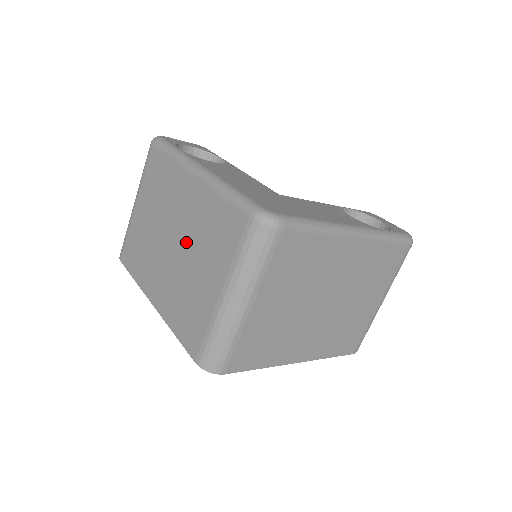
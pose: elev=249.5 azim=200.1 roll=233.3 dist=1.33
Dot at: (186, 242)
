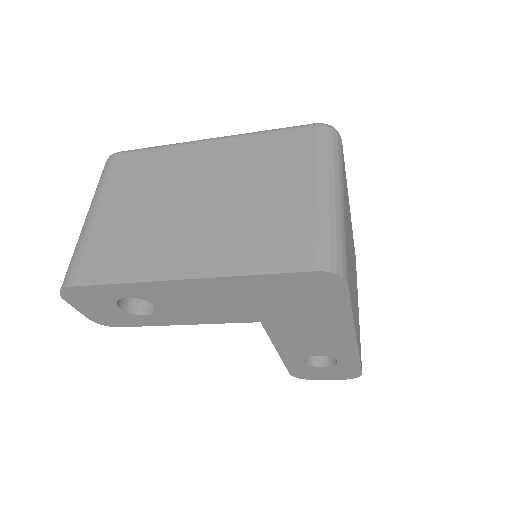
Dot at: (227, 187)
